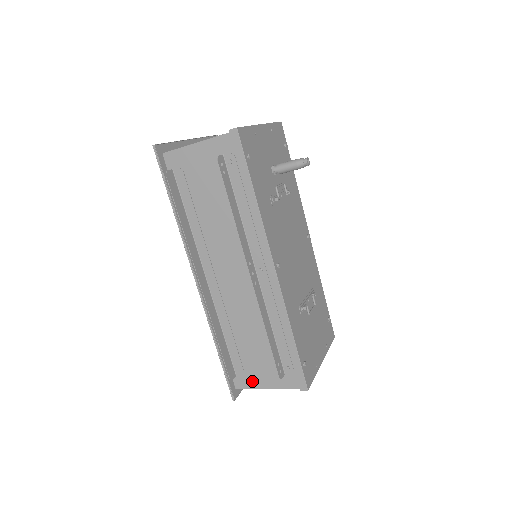
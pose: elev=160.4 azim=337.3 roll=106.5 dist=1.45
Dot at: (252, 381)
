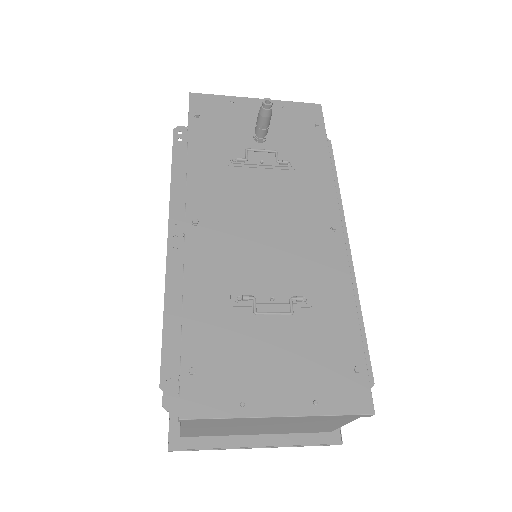
Dot at: occluded
